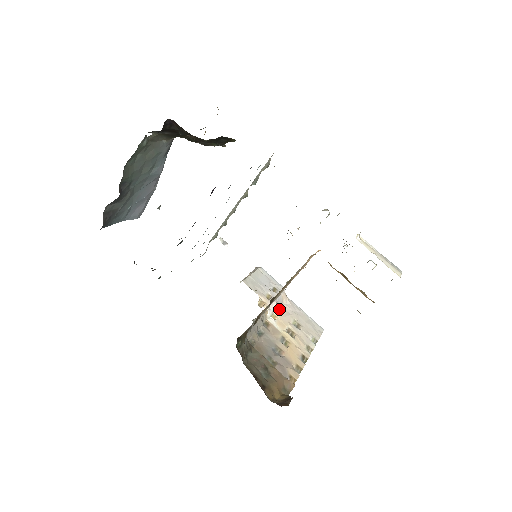
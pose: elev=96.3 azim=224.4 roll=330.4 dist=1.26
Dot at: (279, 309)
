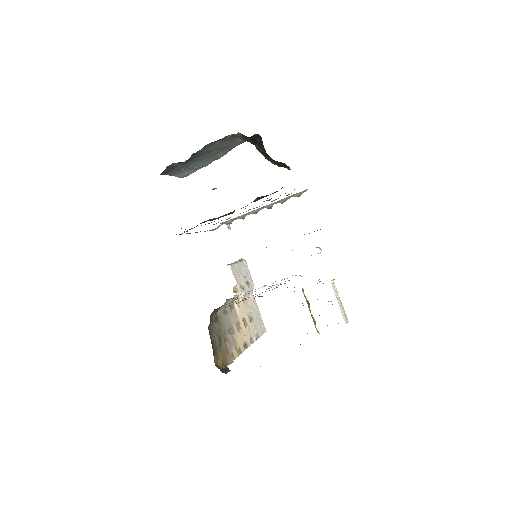
Dot at: (244, 299)
